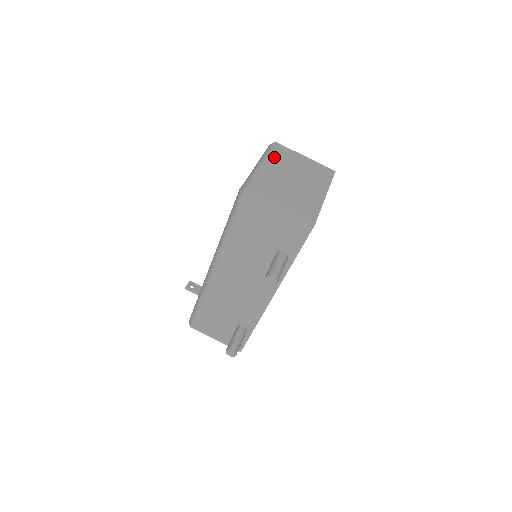
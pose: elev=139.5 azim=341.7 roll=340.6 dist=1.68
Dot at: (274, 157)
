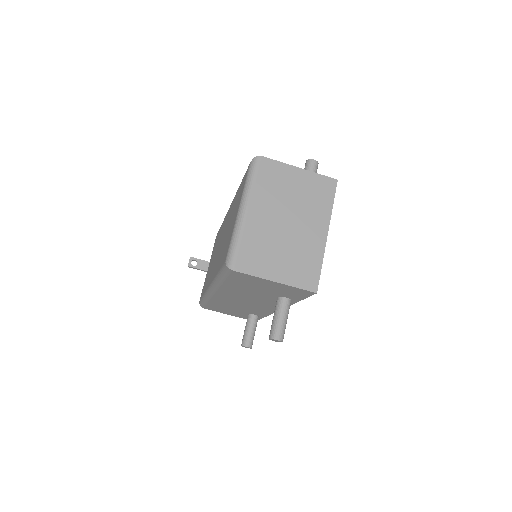
Dot at: (260, 188)
